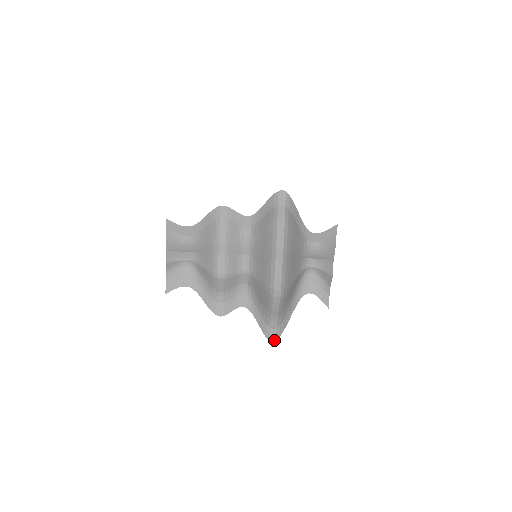
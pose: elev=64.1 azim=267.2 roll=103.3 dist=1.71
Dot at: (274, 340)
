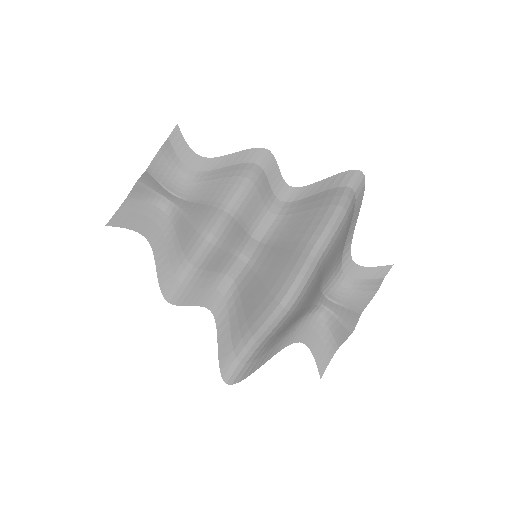
Dot at: (230, 382)
